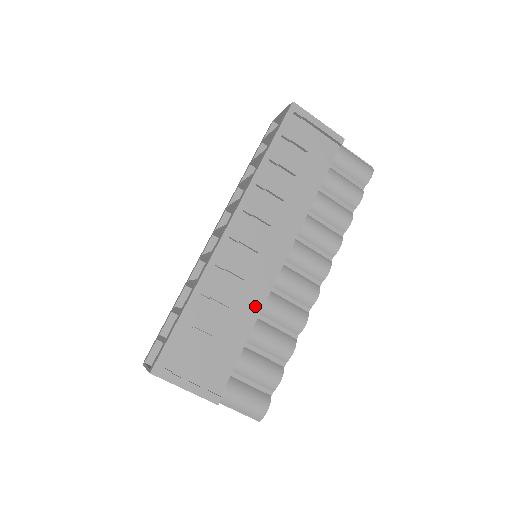
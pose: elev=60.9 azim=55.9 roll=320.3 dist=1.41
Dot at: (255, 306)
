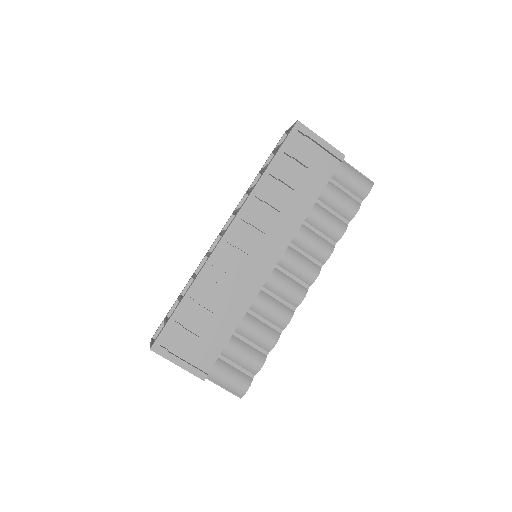
Dot at: (245, 302)
